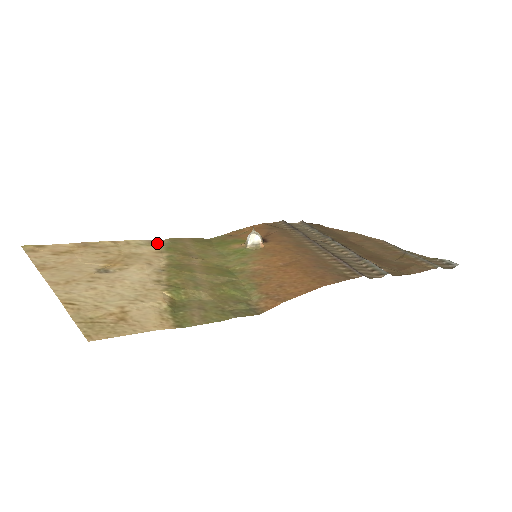
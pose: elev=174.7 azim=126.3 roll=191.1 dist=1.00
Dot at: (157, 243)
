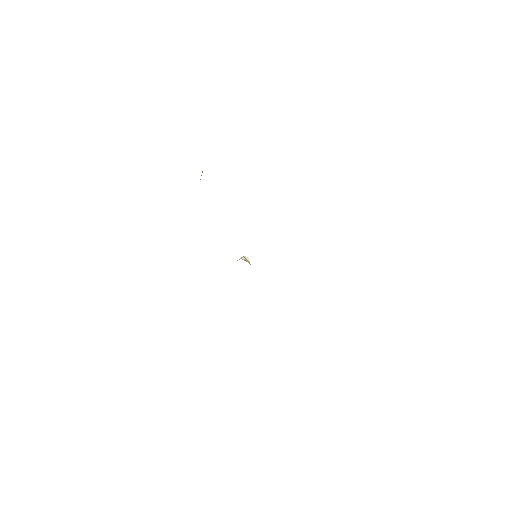
Dot at: occluded
